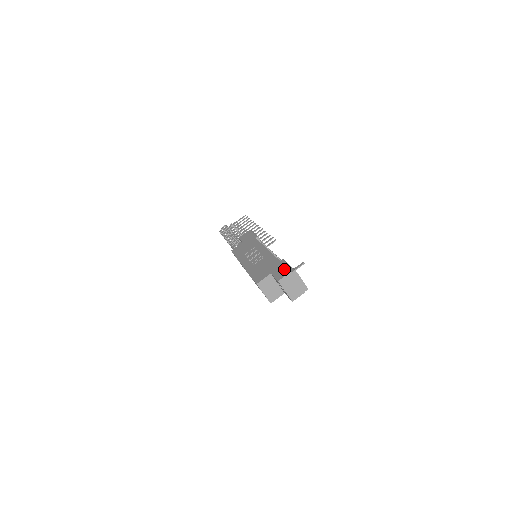
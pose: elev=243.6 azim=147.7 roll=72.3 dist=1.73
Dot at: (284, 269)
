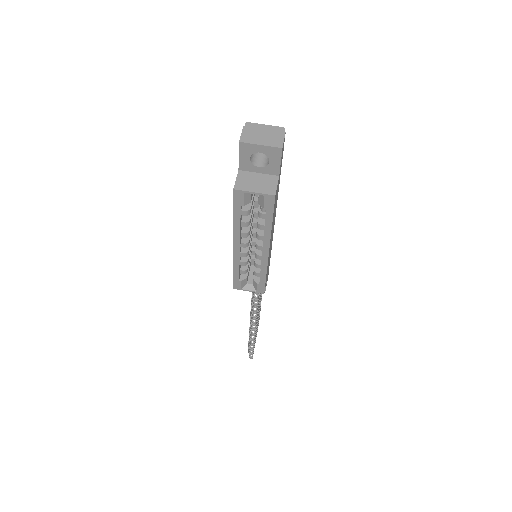
Dot at: occluded
